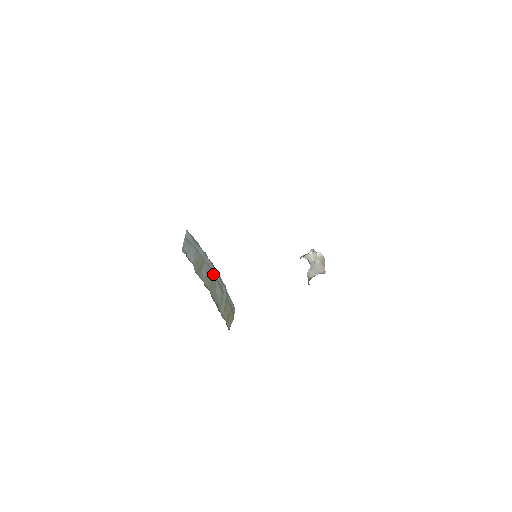
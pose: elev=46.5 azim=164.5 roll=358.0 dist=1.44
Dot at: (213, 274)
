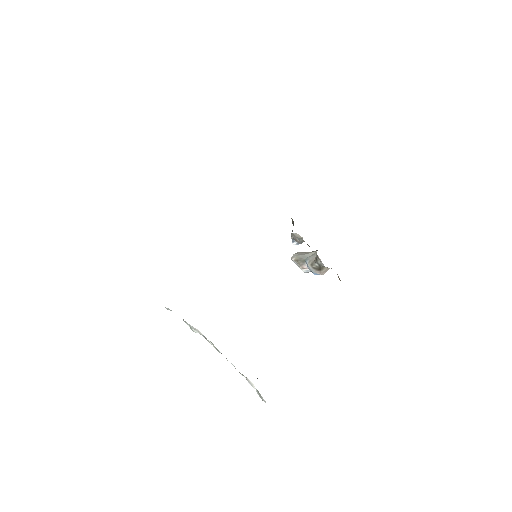
Dot at: occluded
